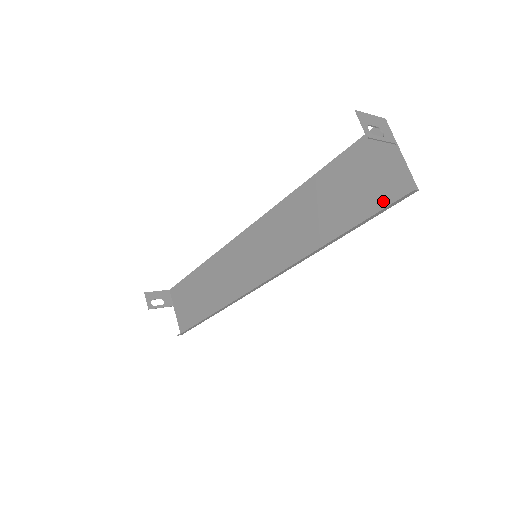
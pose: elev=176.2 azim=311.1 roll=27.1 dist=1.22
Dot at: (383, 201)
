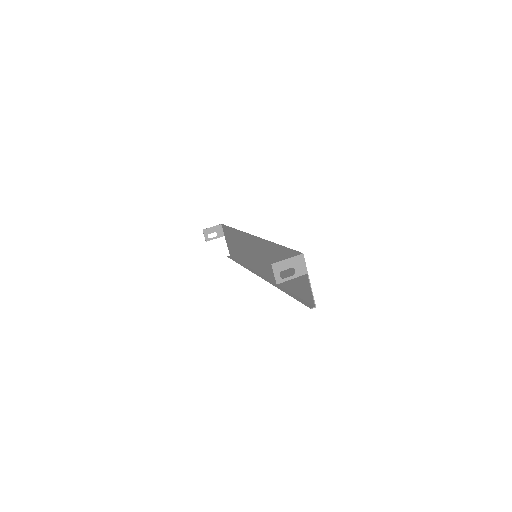
Dot at: (303, 295)
